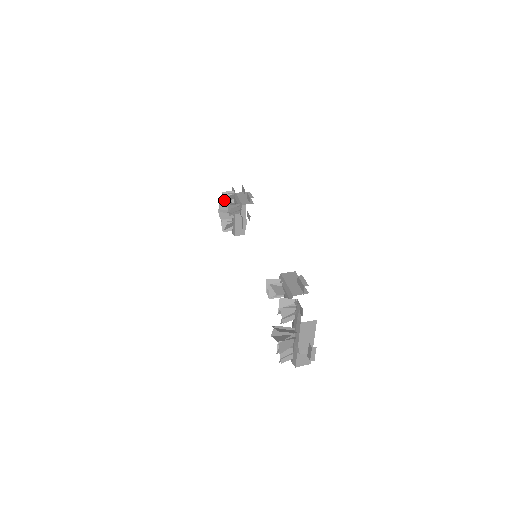
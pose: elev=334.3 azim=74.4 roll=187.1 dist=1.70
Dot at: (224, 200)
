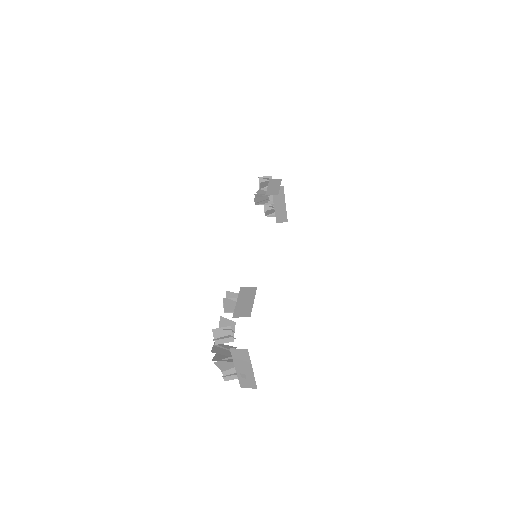
Dot at: (260, 186)
